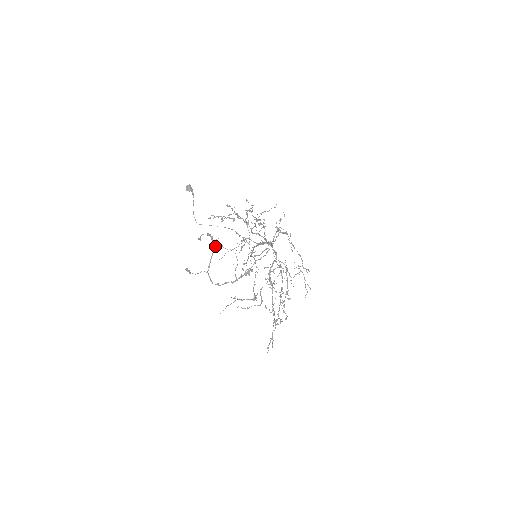
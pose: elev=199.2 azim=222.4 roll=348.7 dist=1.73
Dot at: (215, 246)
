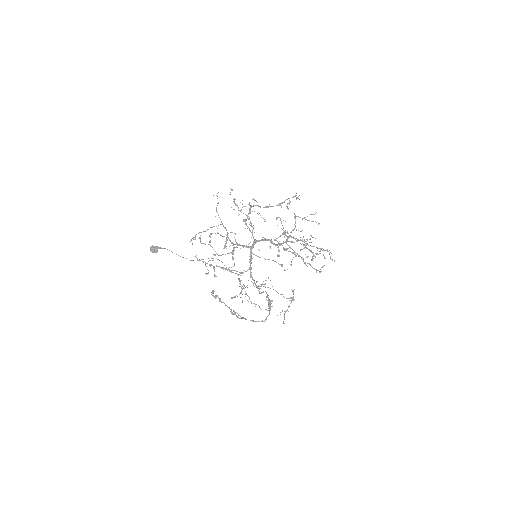
Dot at: (231, 310)
